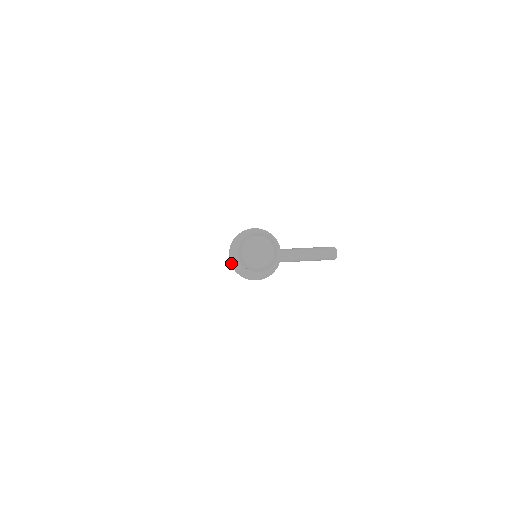
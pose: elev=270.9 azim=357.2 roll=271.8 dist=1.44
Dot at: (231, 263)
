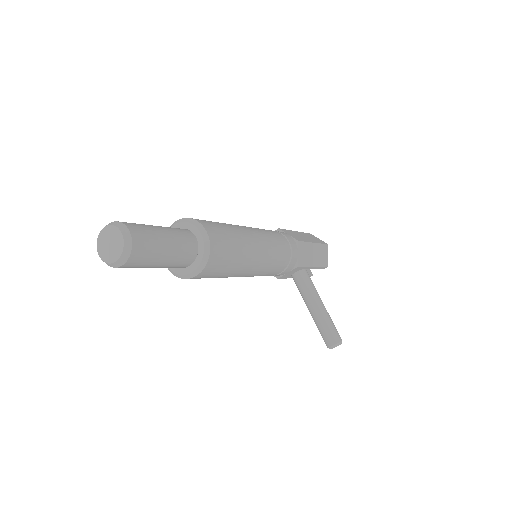
Dot at: occluded
